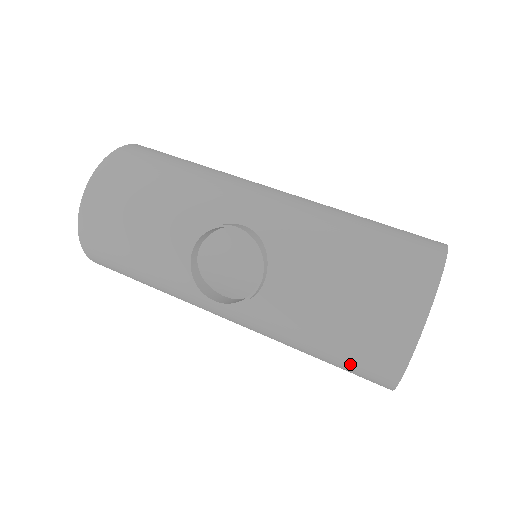
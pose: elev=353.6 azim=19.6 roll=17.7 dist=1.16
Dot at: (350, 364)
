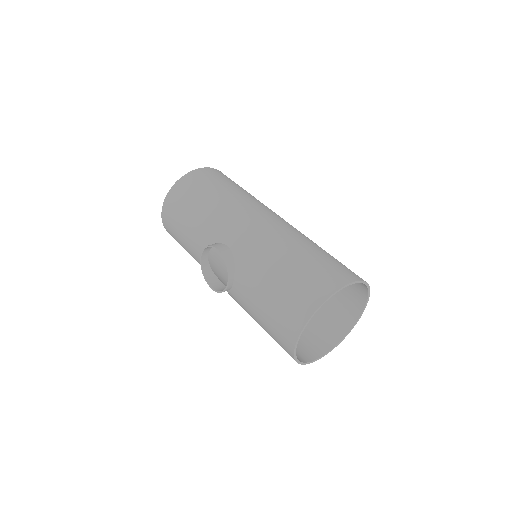
Dot at: occluded
